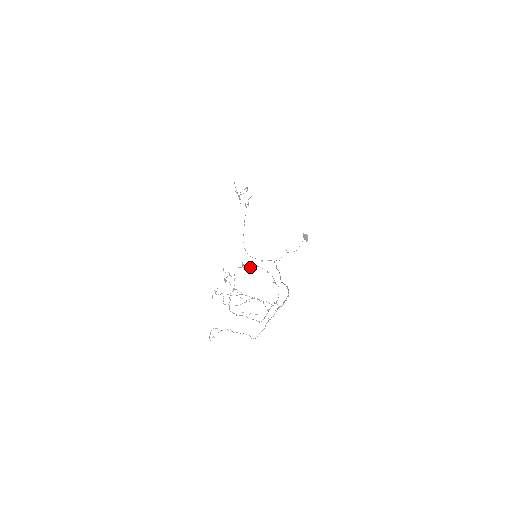
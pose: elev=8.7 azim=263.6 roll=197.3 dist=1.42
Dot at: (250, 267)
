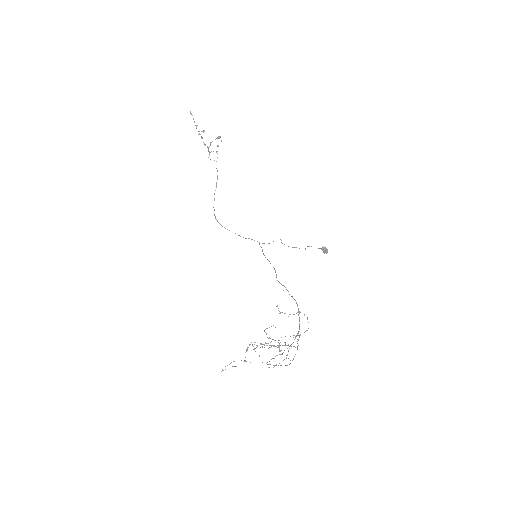
Dot at: (290, 314)
